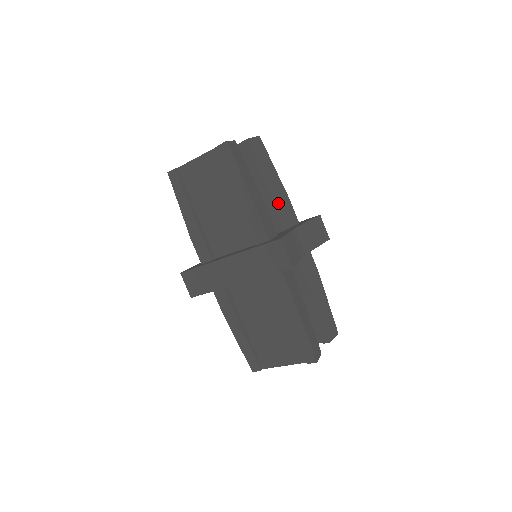
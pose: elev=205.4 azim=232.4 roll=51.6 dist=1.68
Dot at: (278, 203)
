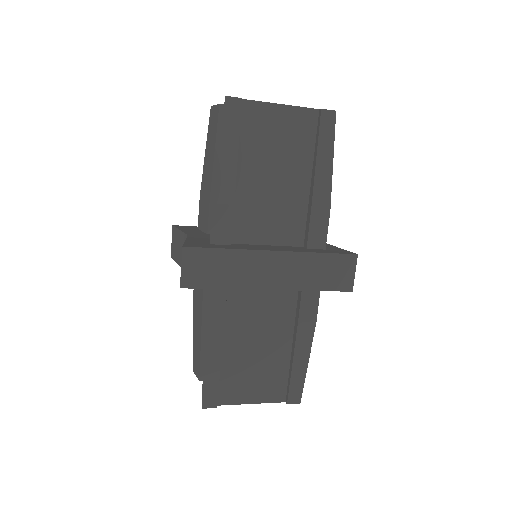
Dot at: occluded
